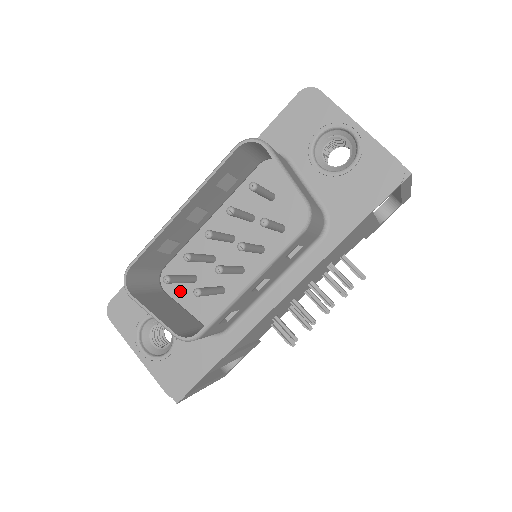
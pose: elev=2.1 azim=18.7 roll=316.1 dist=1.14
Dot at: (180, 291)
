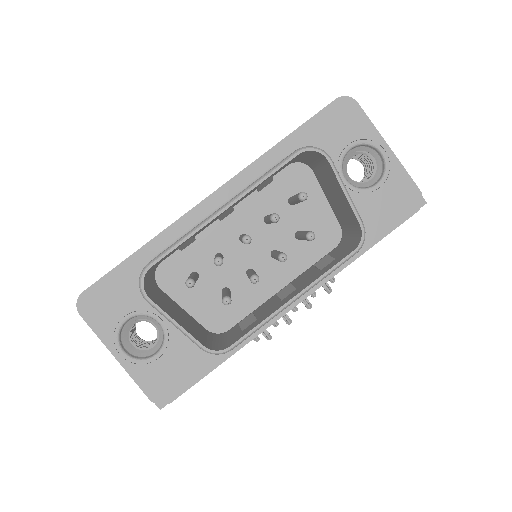
Dot at: (176, 288)
